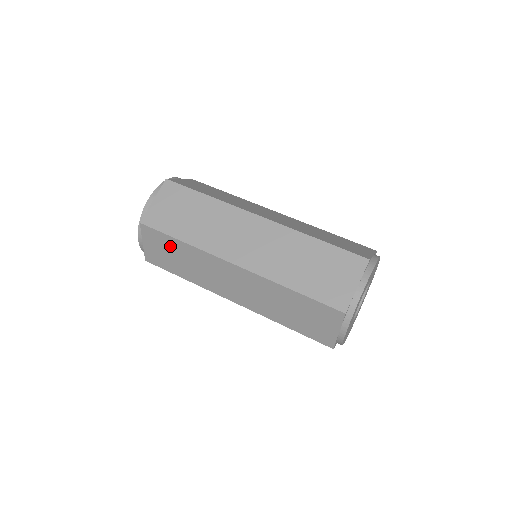
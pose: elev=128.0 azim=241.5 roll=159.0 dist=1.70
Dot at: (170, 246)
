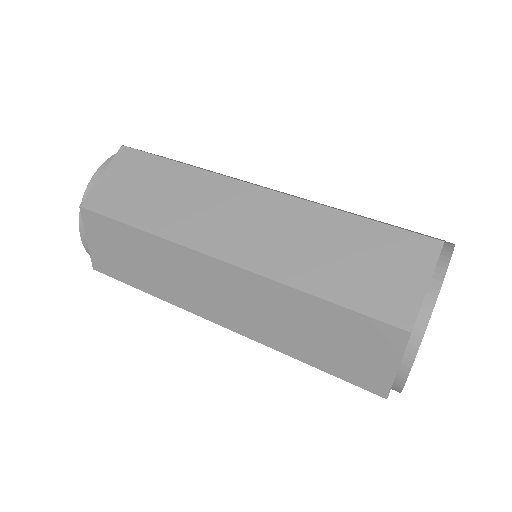
Dot at: (153, 173)
